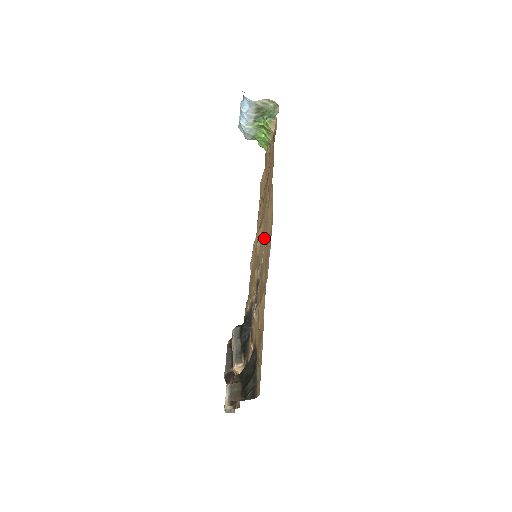
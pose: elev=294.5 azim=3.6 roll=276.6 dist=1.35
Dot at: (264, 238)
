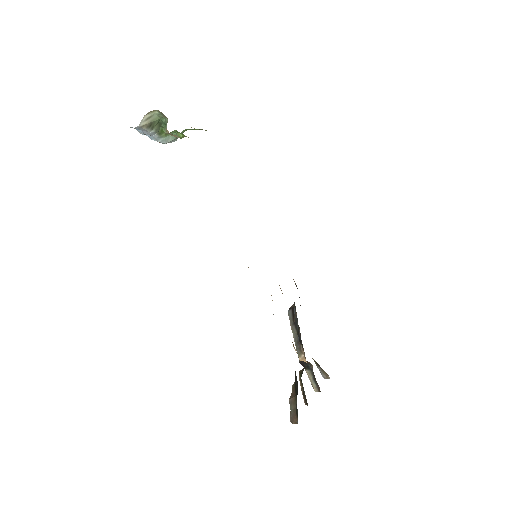
Dot at: occluded
